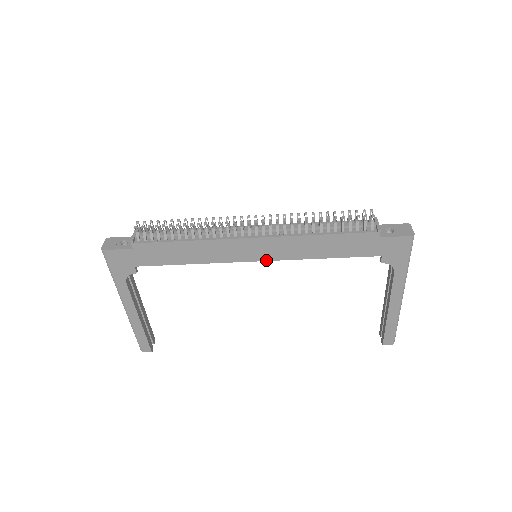
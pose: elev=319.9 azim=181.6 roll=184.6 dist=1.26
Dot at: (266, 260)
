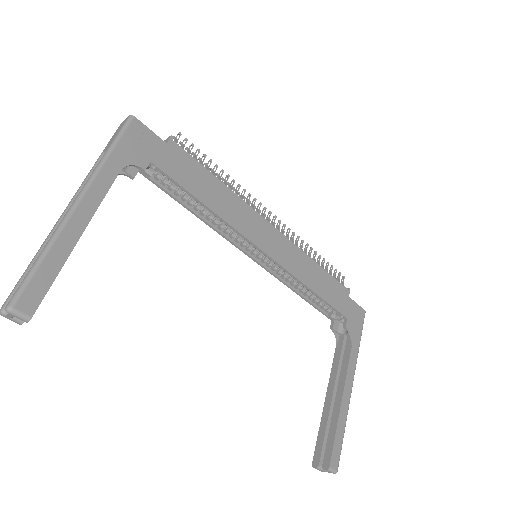
Dot at: (272, 258)
